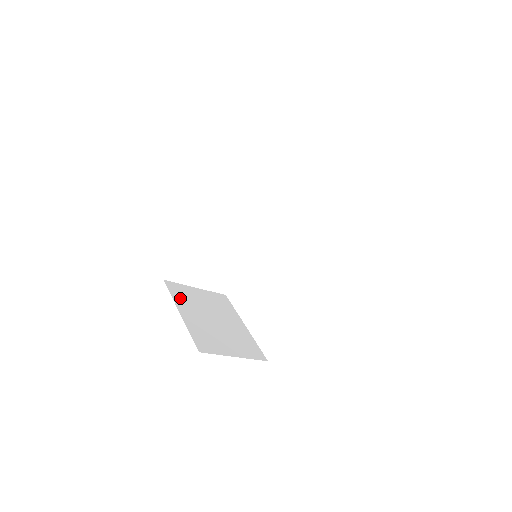
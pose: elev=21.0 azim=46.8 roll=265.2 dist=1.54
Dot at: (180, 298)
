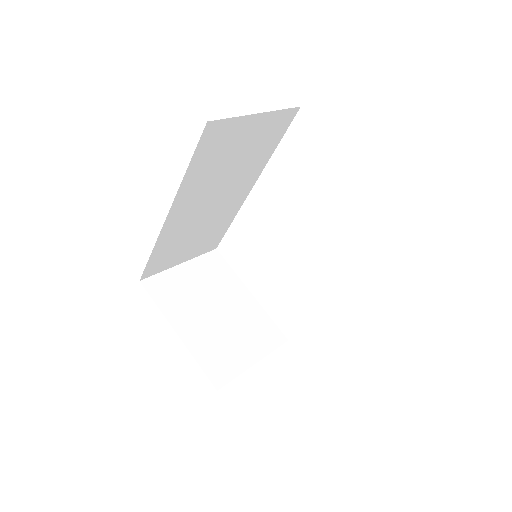
Dot at: (169, 303)
